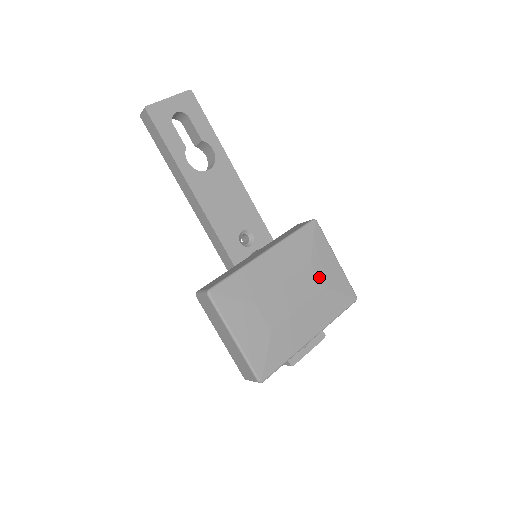
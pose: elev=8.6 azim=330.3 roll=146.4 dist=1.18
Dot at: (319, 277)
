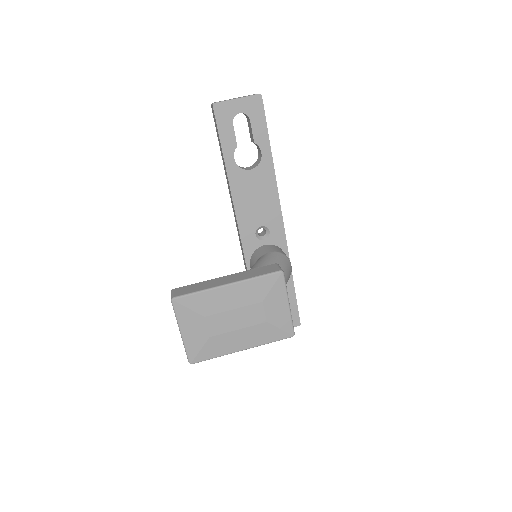
Dot at: (266, 313)
